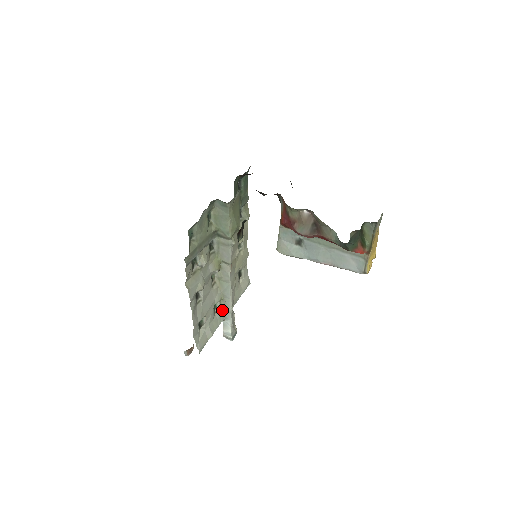
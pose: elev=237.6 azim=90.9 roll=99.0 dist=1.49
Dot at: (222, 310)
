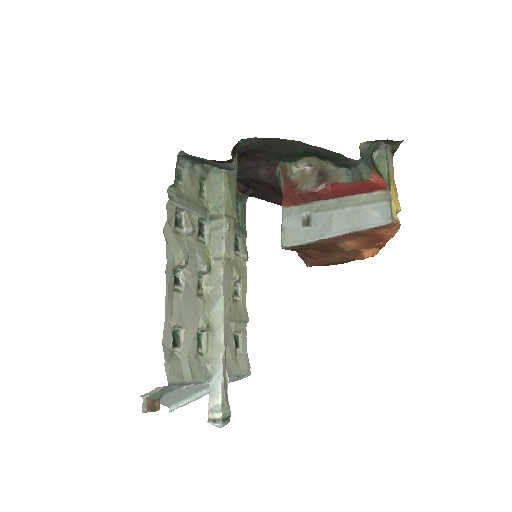
Dot at: (209, 354)
